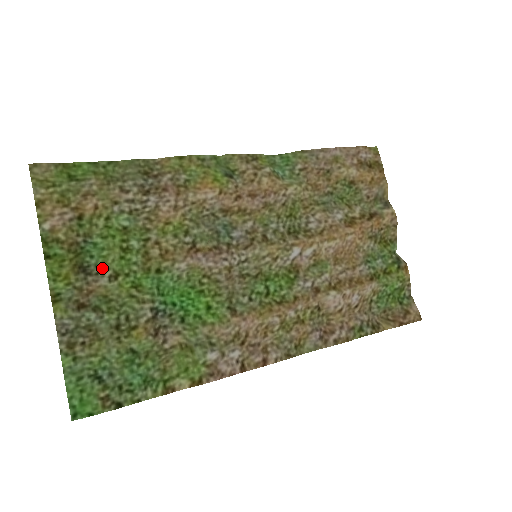
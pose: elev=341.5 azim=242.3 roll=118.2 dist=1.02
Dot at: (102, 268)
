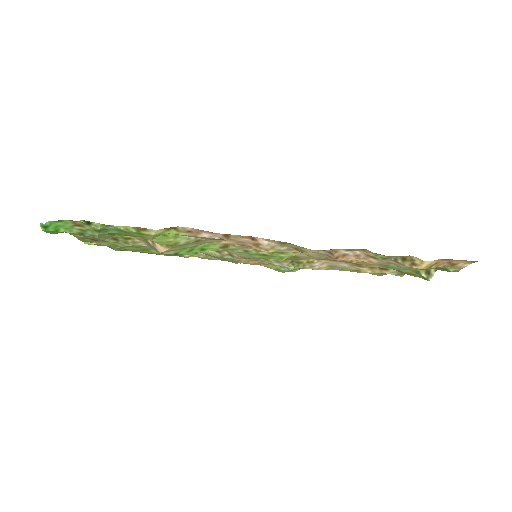
Dot at: (120, 248)
